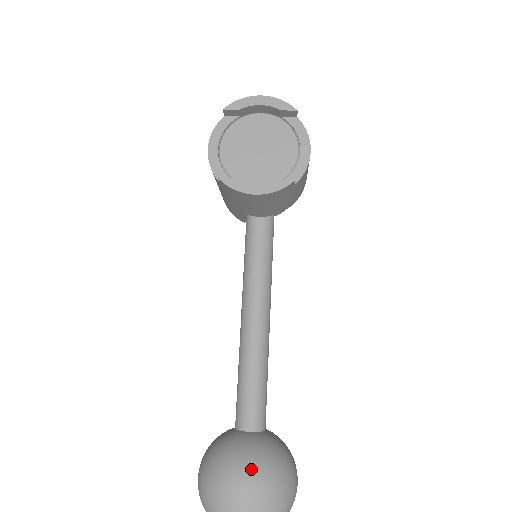
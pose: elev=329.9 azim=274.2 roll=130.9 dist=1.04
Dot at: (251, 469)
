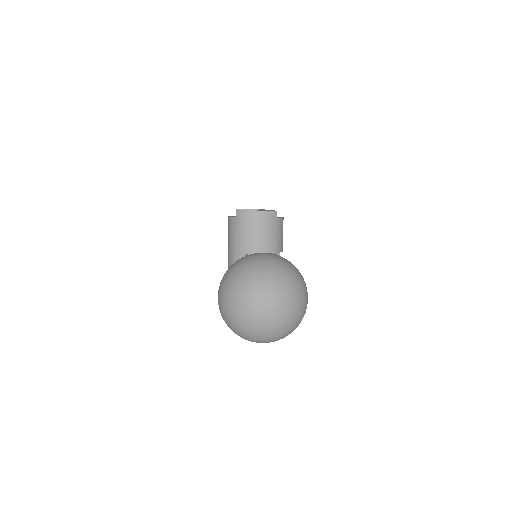
Dot at: occluded
